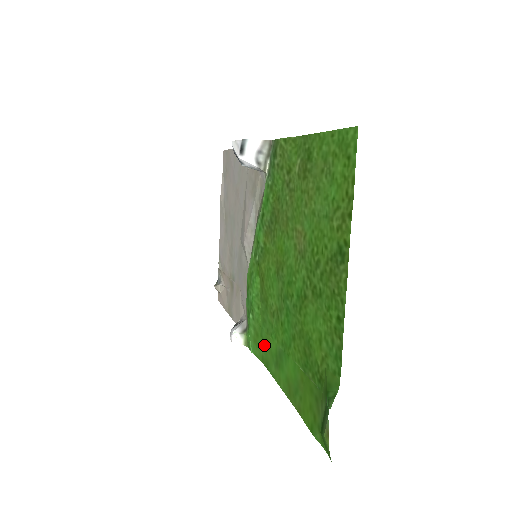
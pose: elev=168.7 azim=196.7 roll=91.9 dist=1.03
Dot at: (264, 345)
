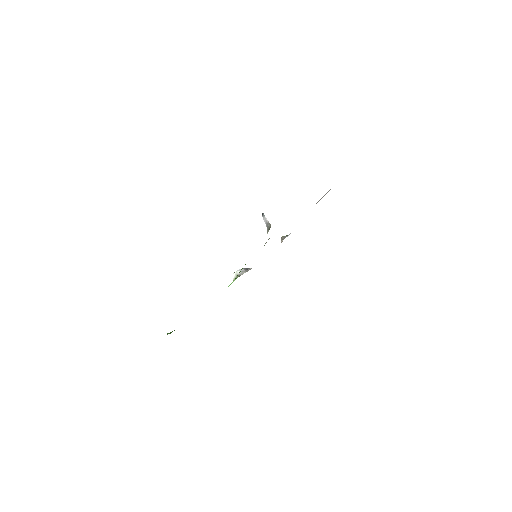
Dot at: occluded
